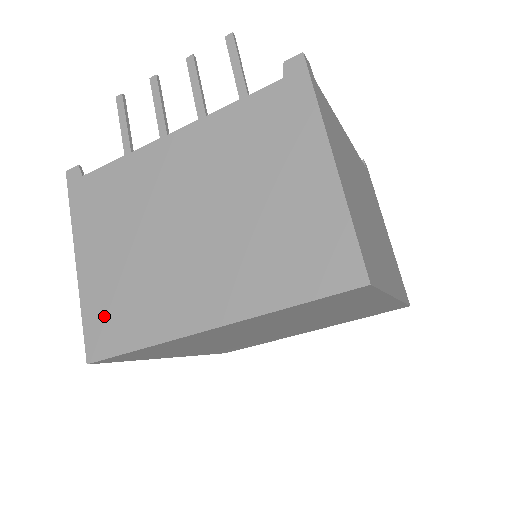
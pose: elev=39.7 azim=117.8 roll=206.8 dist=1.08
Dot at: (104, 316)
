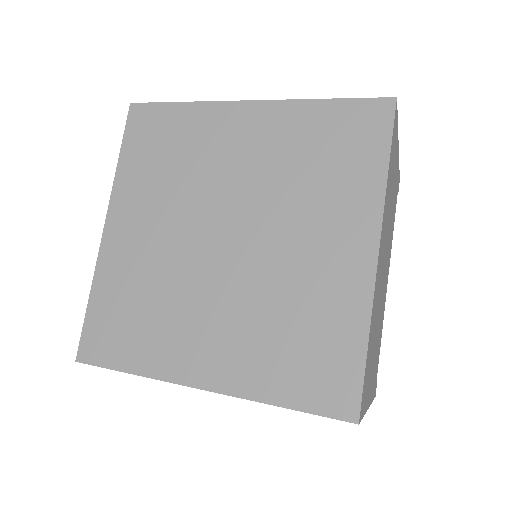
Dot at: occluded
